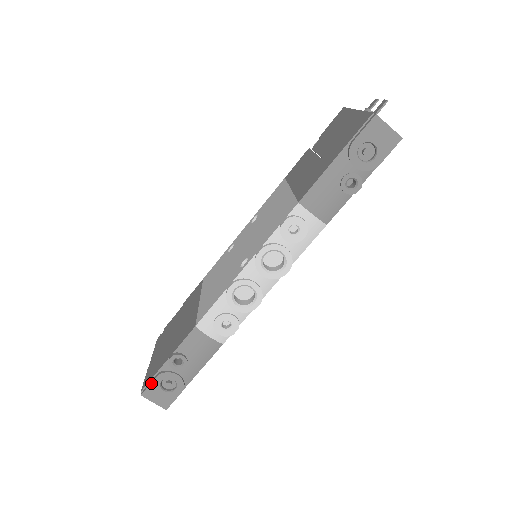
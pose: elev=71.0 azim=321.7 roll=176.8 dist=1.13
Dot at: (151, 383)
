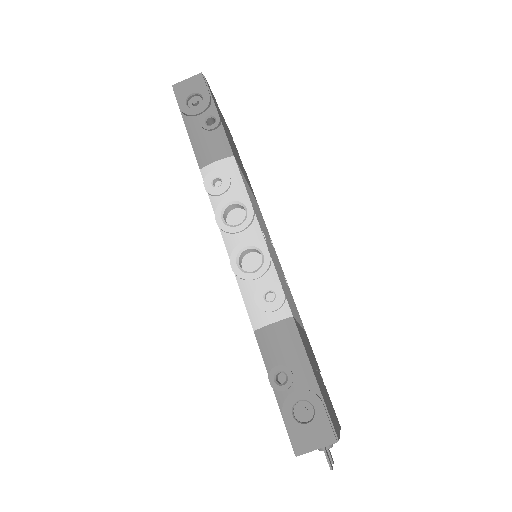
Dot at: (287, 430)
